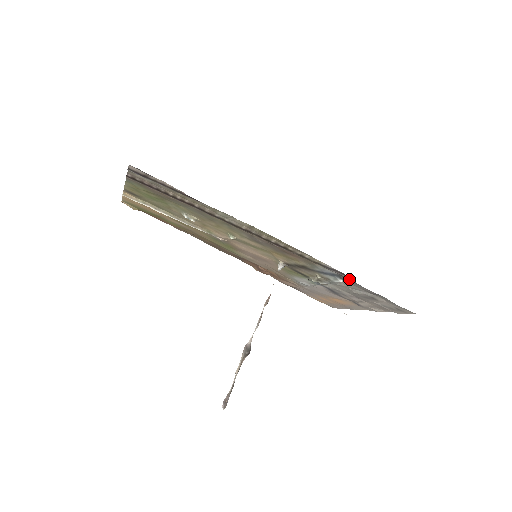
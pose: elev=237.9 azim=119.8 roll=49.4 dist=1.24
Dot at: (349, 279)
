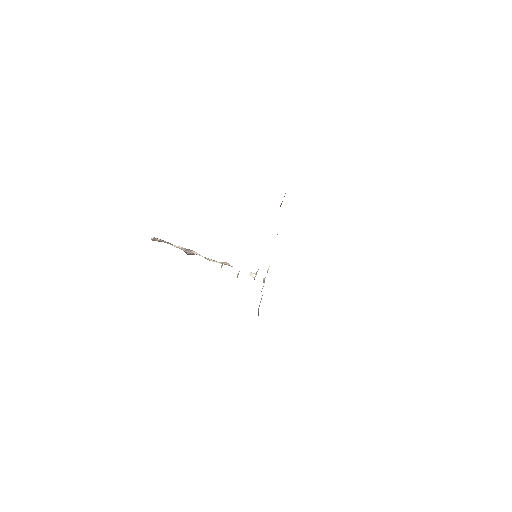
Dot at: occluded
